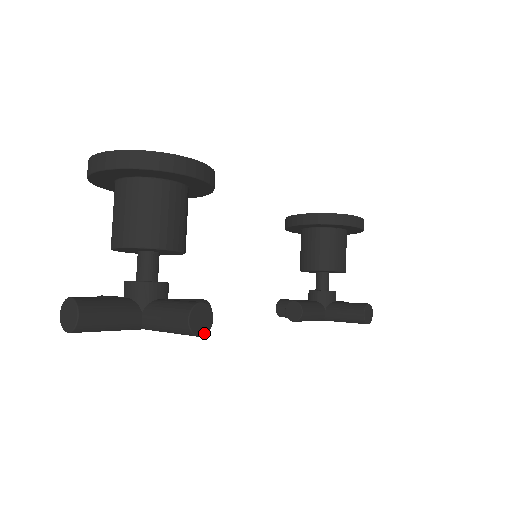
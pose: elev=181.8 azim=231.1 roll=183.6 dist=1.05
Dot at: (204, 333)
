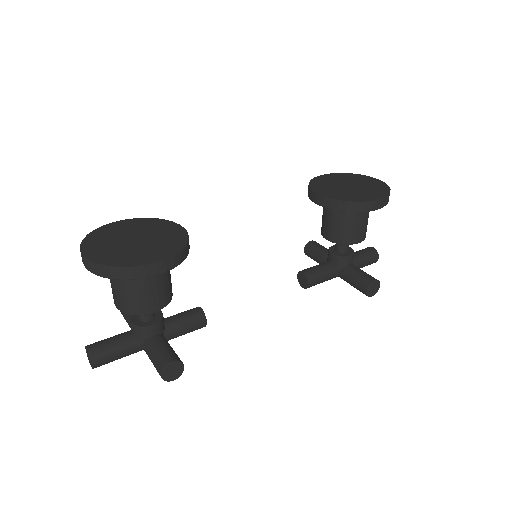
Dot at: (177, 377)
